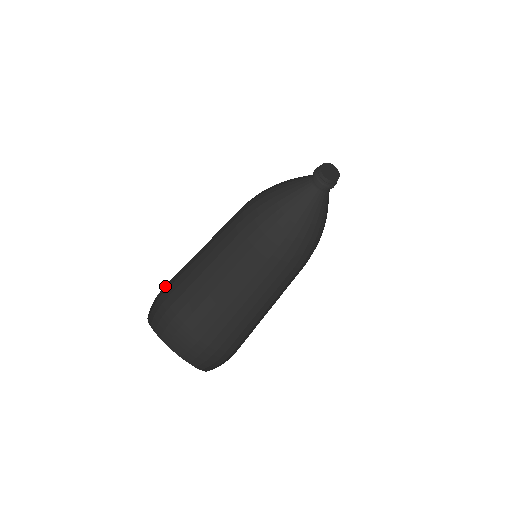
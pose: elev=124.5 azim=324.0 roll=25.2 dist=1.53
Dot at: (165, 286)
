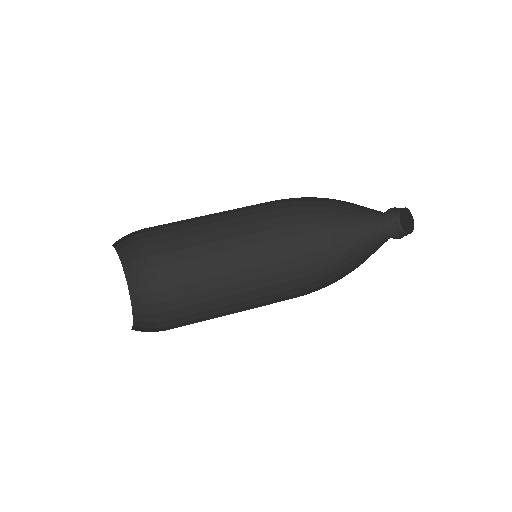
Dot at: (150, 230)
